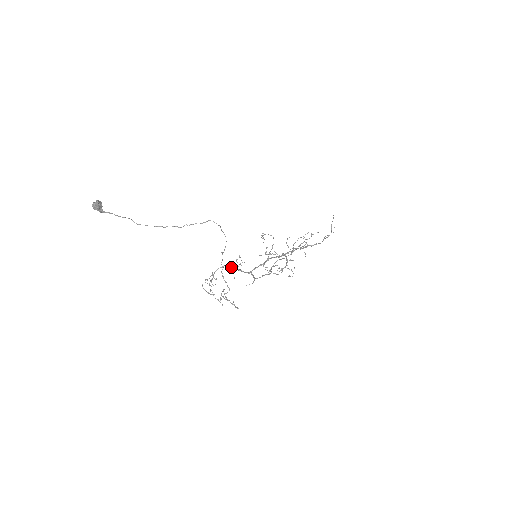
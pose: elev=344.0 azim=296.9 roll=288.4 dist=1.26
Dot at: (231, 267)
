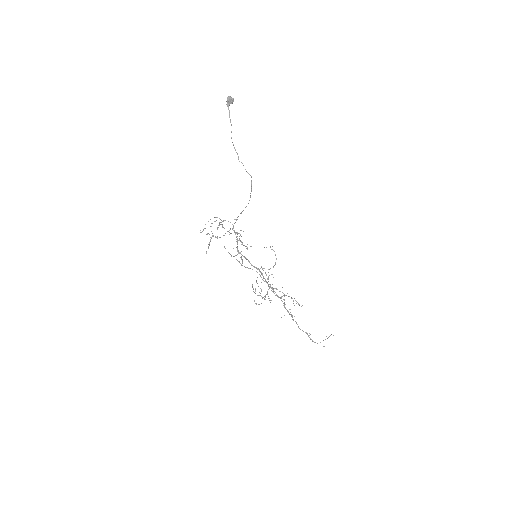
Dot at: (236, 233)
